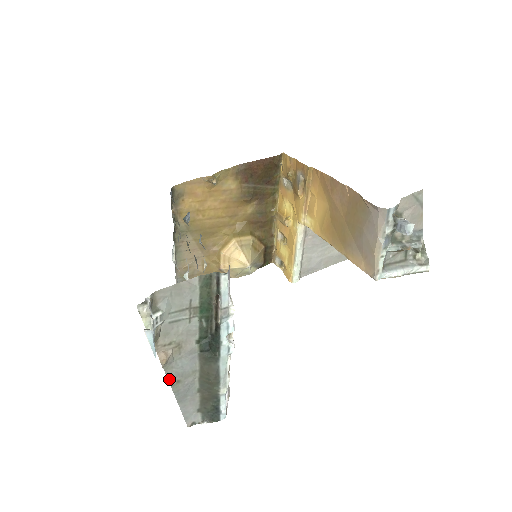
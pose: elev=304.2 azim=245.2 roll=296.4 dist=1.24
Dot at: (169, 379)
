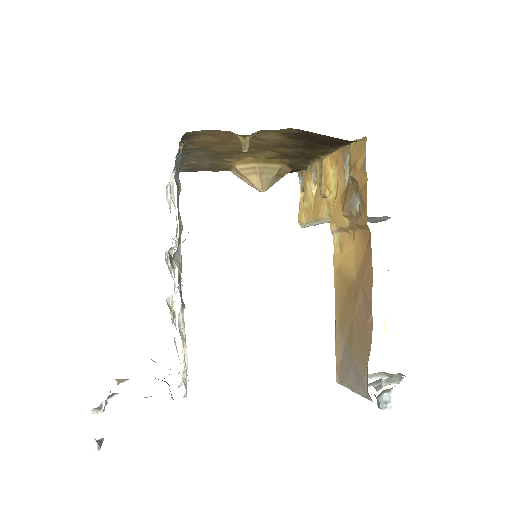
Dot at: occluded
